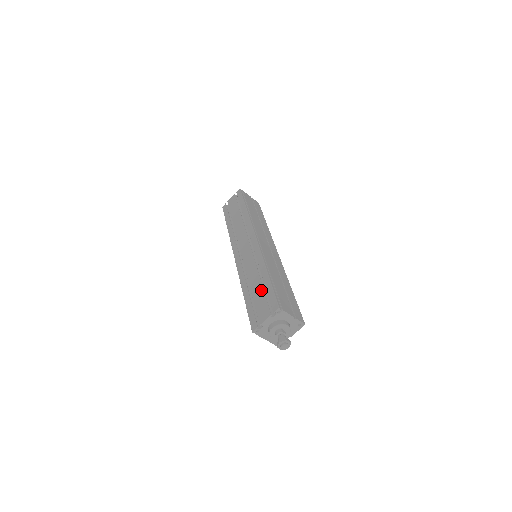
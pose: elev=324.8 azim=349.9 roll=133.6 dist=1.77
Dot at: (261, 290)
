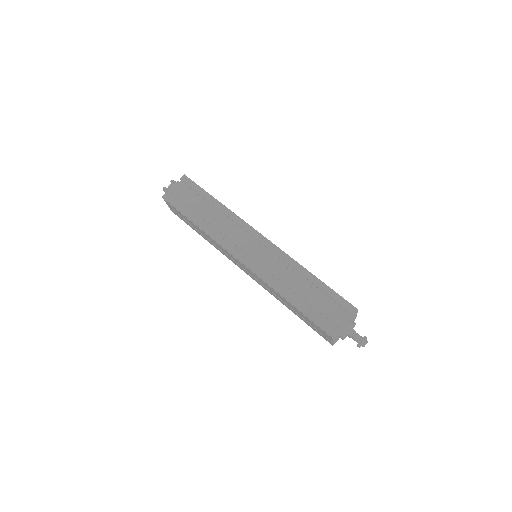
Dot at: (318, 294)
